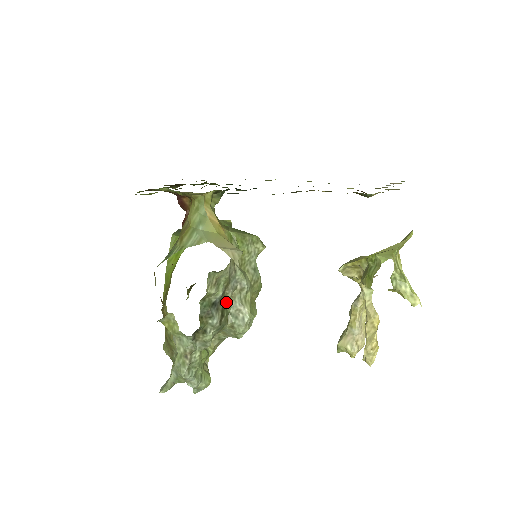
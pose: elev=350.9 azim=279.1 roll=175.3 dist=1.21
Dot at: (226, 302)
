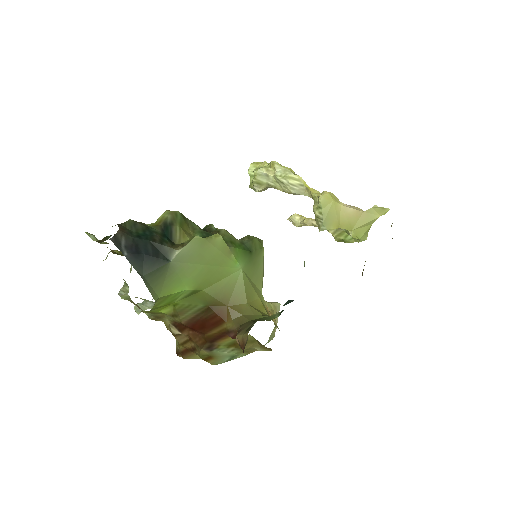
Dot at: occluded
